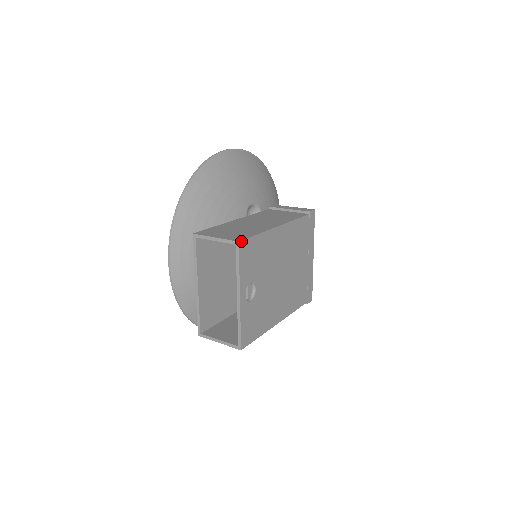
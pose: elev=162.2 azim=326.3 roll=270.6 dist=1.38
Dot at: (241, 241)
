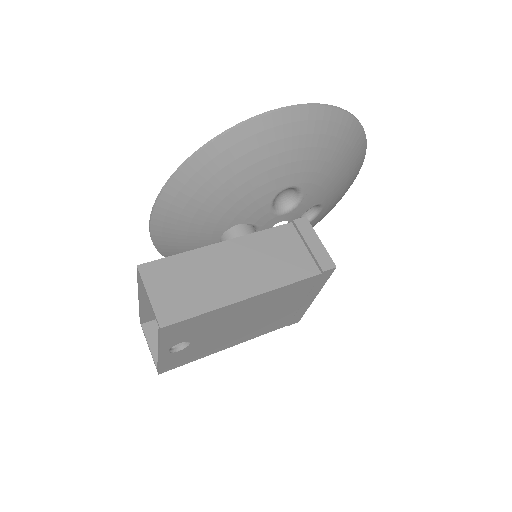
Dot at: (165, 326)
